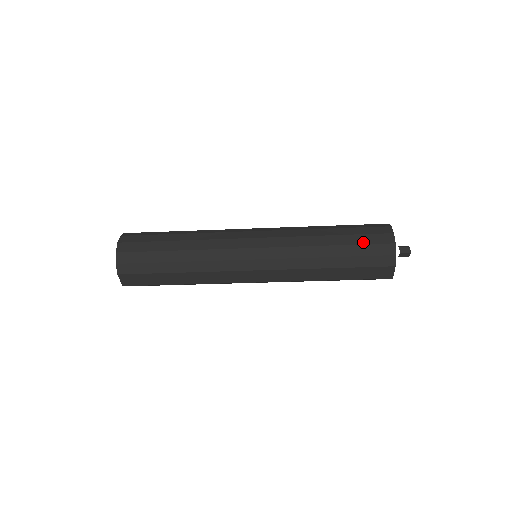
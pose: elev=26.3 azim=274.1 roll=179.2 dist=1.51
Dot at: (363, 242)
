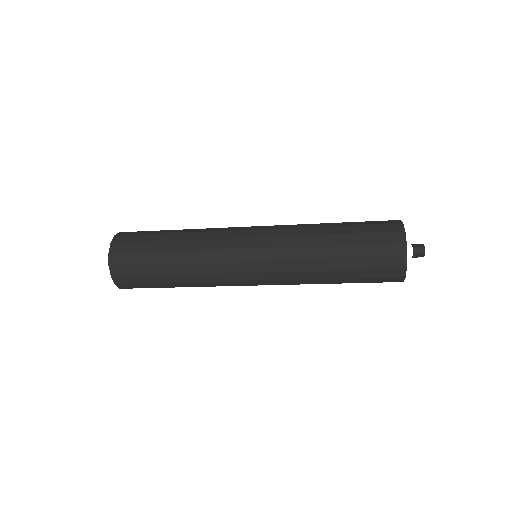
Dot at: (370, 277)
